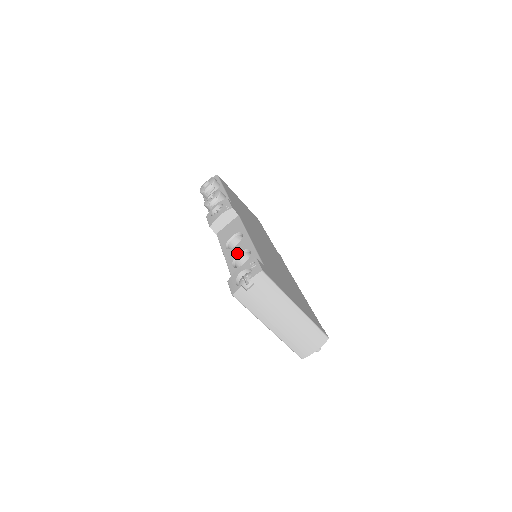
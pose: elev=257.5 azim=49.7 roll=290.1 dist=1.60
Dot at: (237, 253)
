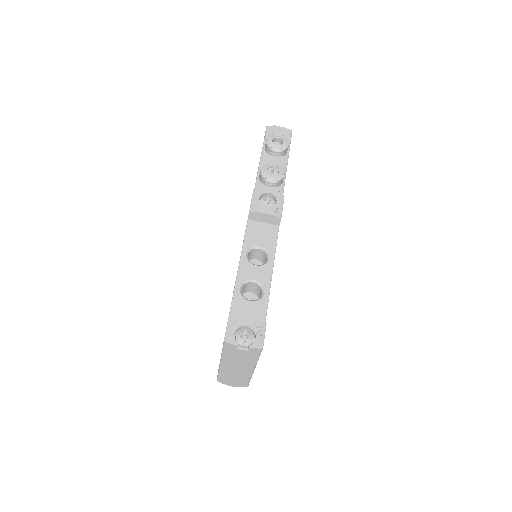
Dot at: (252, 278)
